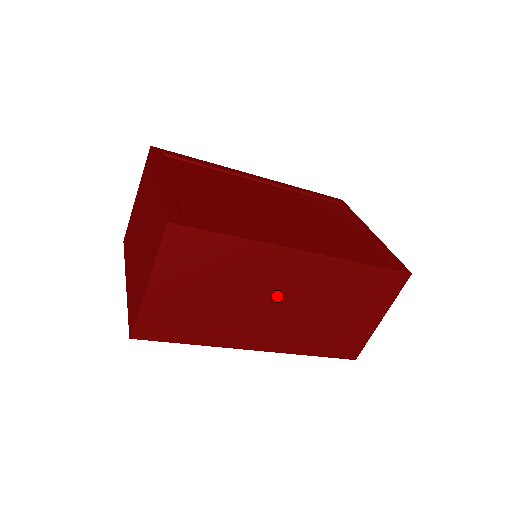
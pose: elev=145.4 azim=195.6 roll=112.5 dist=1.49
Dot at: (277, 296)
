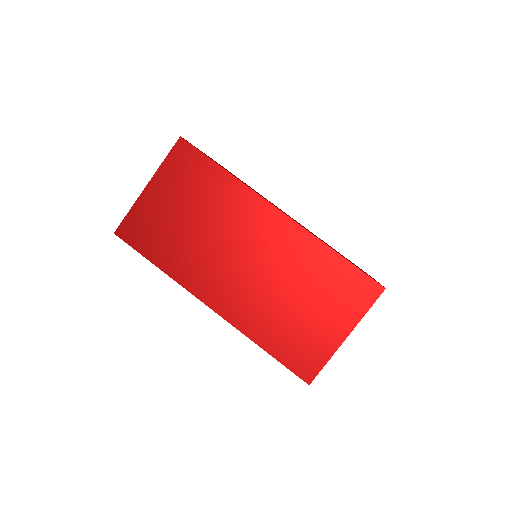
Dot at: (244, 249)
